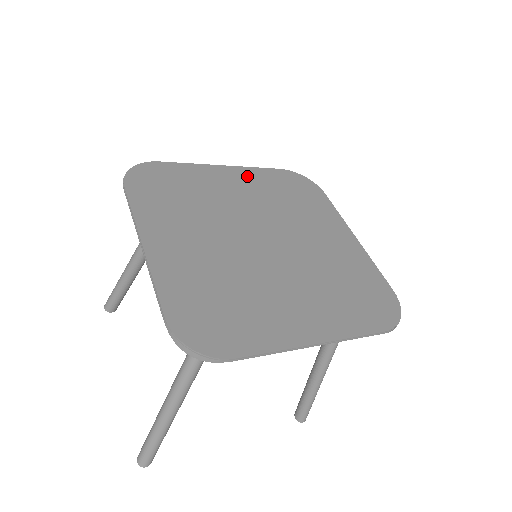
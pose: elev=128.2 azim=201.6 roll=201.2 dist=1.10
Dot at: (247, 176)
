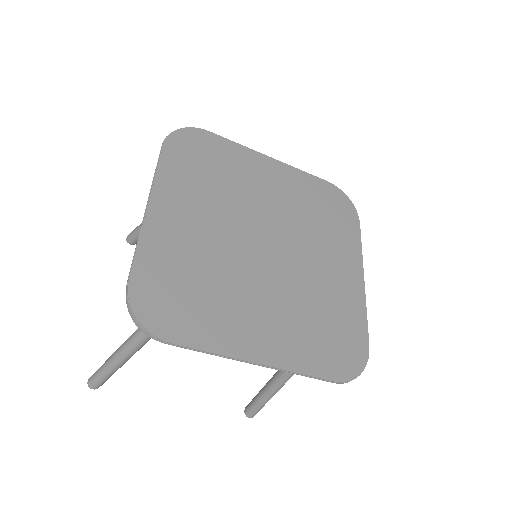
Dot at: (289, 177)
